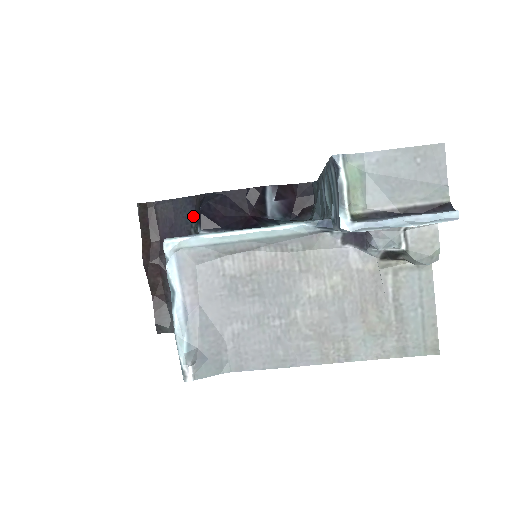
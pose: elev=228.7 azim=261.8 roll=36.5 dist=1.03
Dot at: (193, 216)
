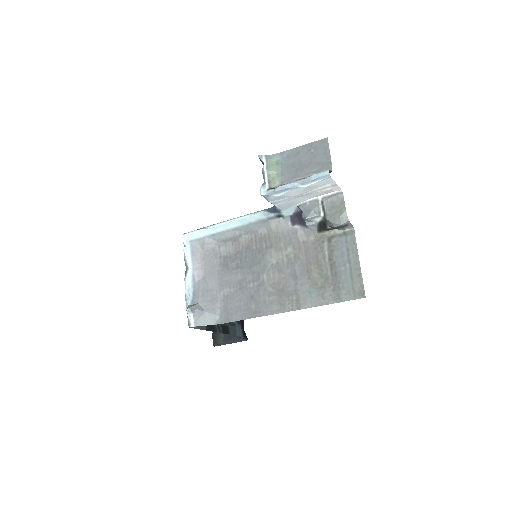
Dot at: occluded
